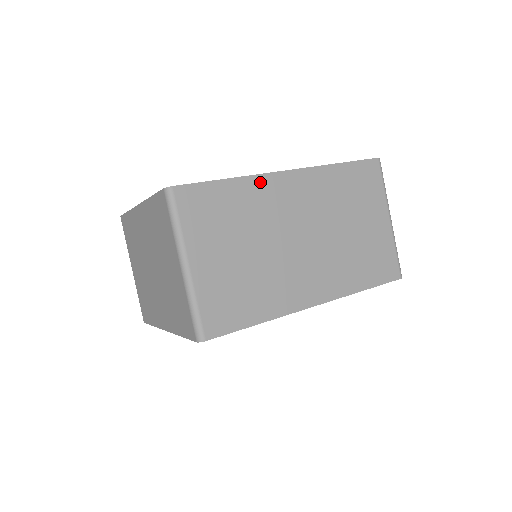
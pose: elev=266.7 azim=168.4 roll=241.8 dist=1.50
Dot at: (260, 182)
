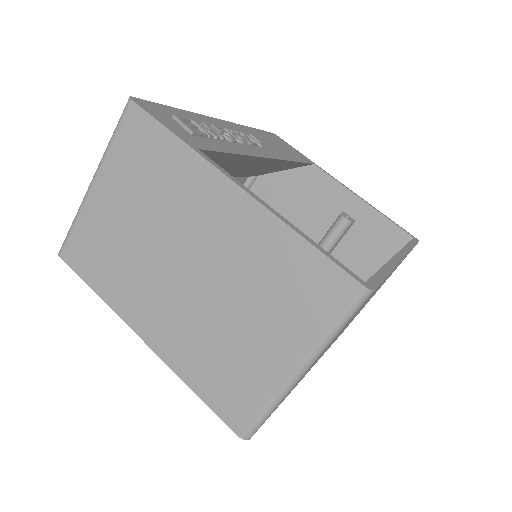
Dot at: occluded
